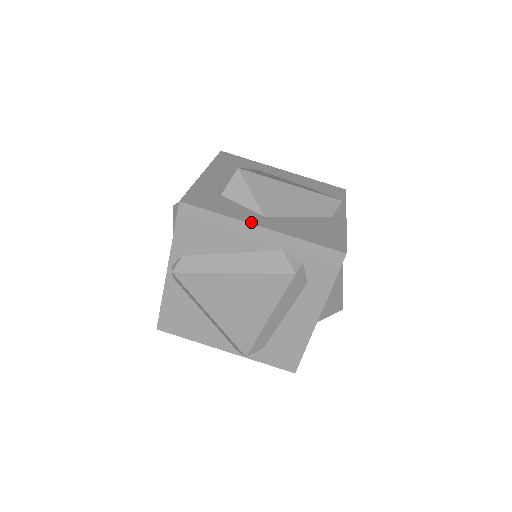
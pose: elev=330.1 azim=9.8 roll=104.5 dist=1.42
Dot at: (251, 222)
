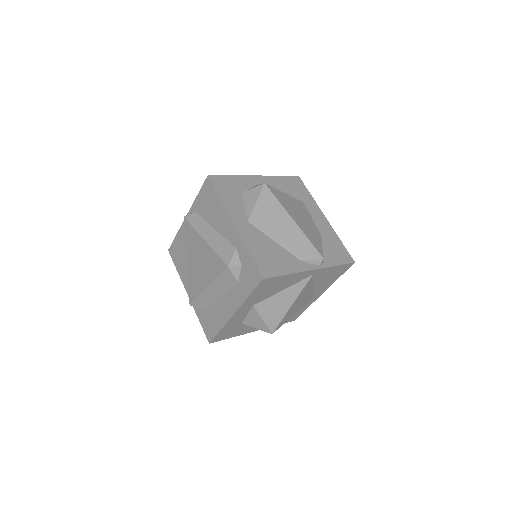
Dot at: (232, 216)
